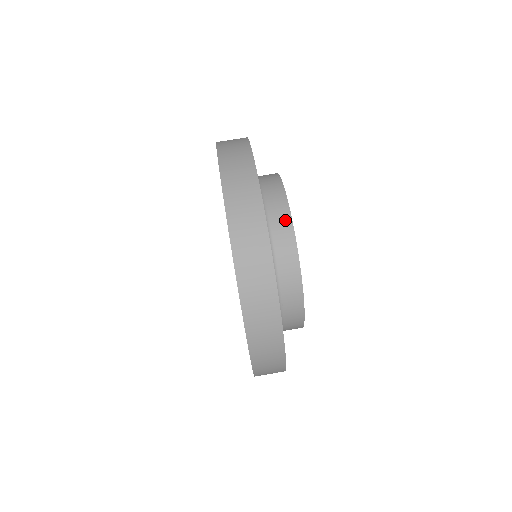
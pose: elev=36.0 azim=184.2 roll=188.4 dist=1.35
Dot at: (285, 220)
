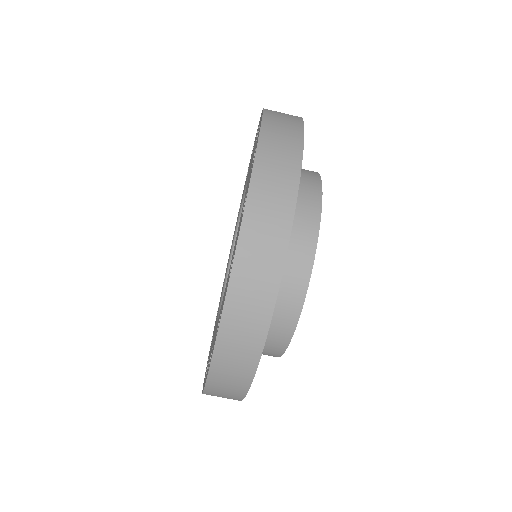
Dot at: (293, 308)
